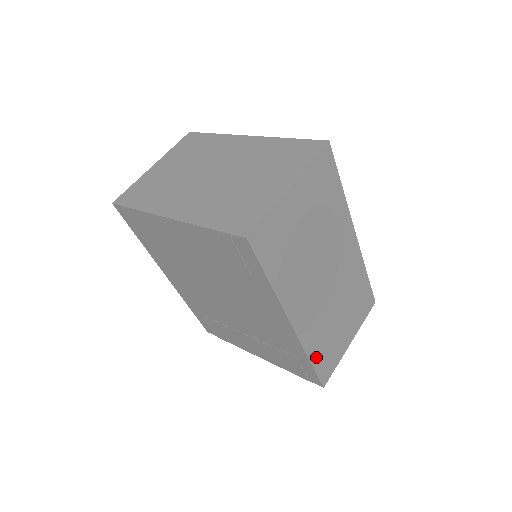
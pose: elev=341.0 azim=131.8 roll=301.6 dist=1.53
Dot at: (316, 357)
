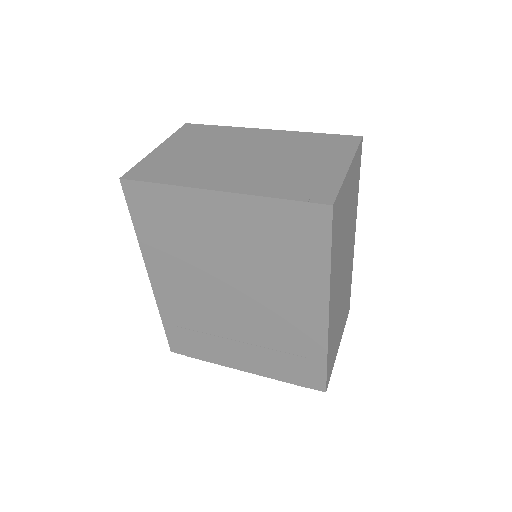
Dot at: (329, 356)
